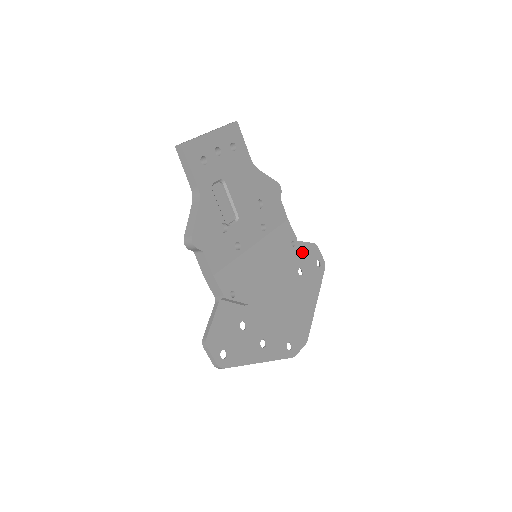
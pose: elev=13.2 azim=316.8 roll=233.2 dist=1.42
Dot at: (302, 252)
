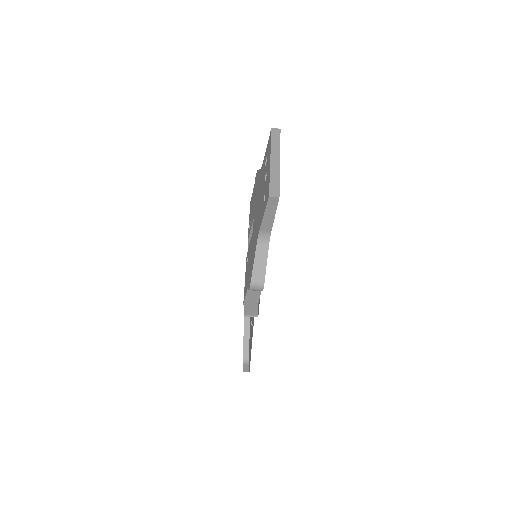
Dot at: occluded
